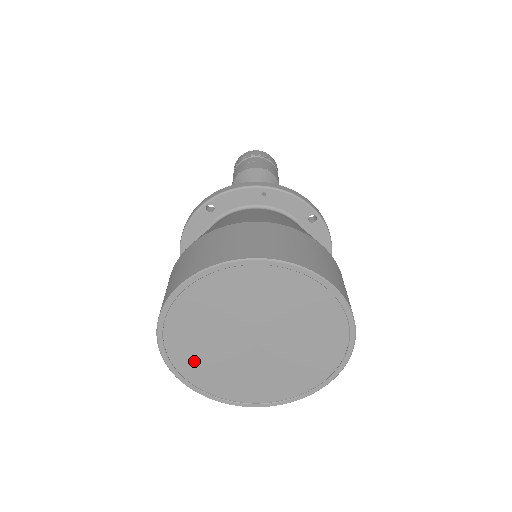
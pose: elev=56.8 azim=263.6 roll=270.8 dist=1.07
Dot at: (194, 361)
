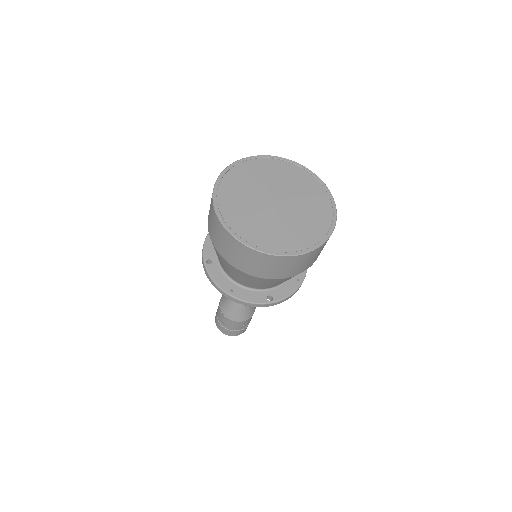
Dot at: (232, 196)
